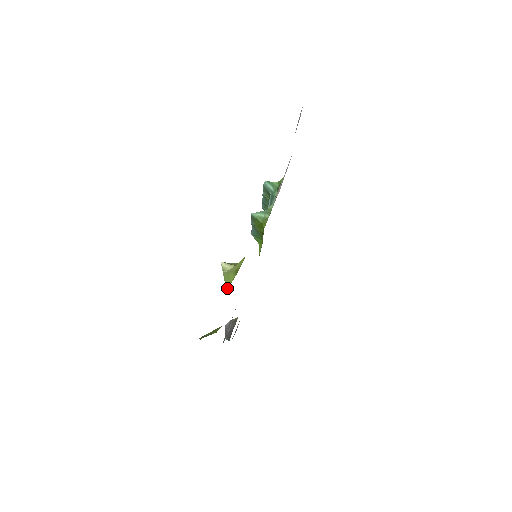
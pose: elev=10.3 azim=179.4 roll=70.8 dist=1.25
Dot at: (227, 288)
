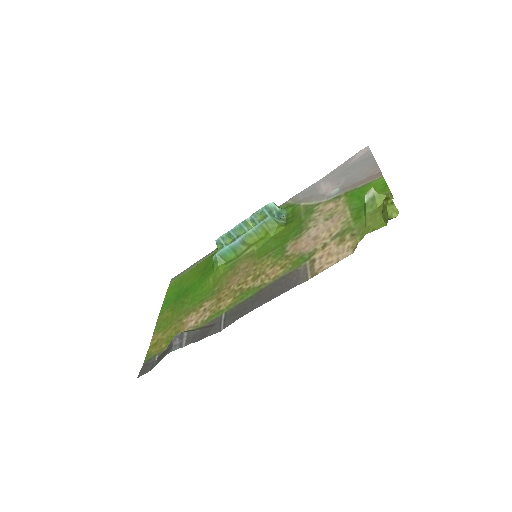
Dot at: (379, 204)
